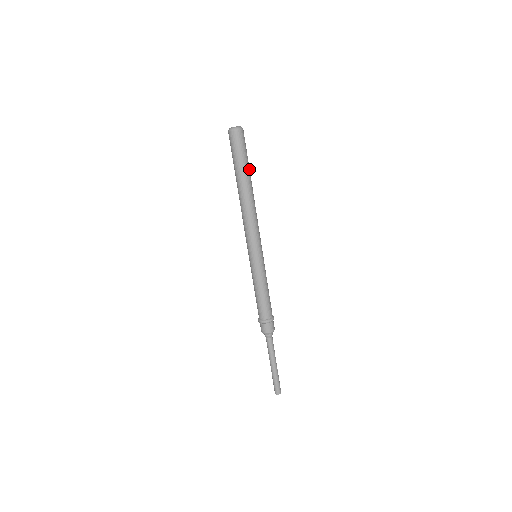
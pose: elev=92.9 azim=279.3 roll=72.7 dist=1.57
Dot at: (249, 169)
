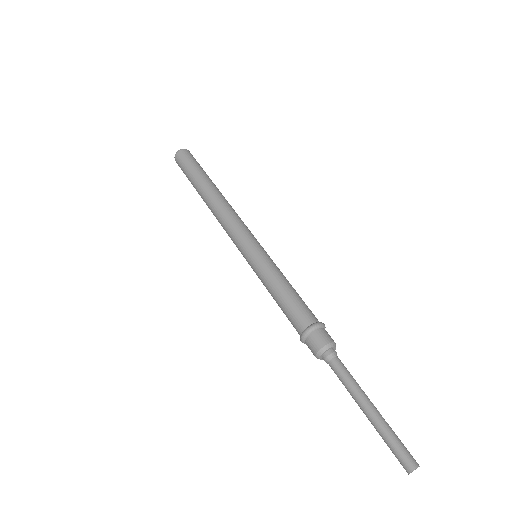
Dot at: (207, 176)
